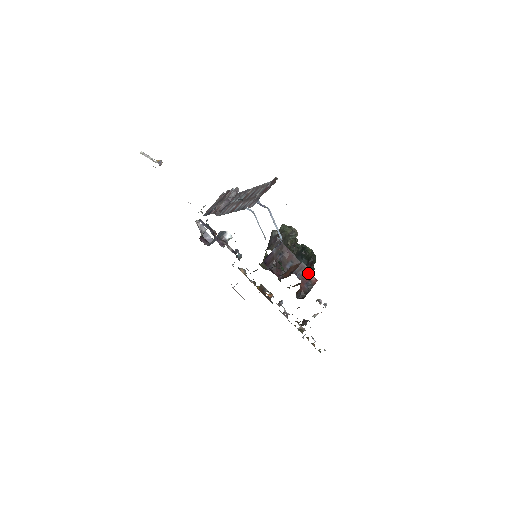
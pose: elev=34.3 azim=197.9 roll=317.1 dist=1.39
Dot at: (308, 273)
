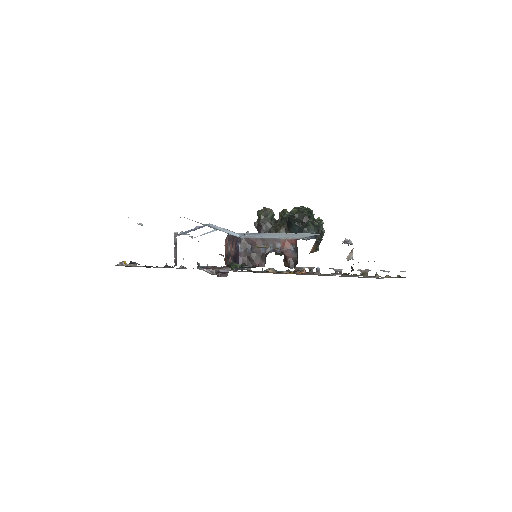
Dot at: (284, 241)
